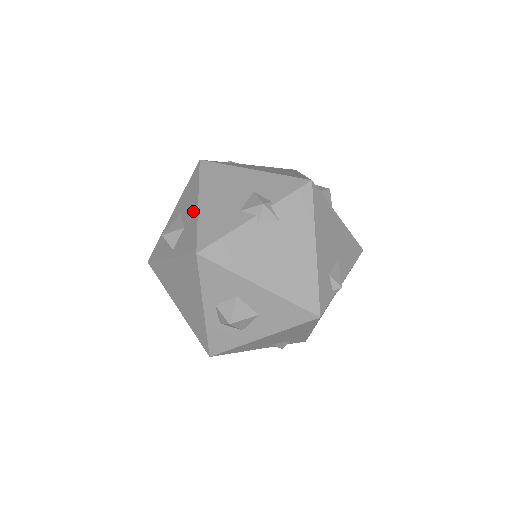
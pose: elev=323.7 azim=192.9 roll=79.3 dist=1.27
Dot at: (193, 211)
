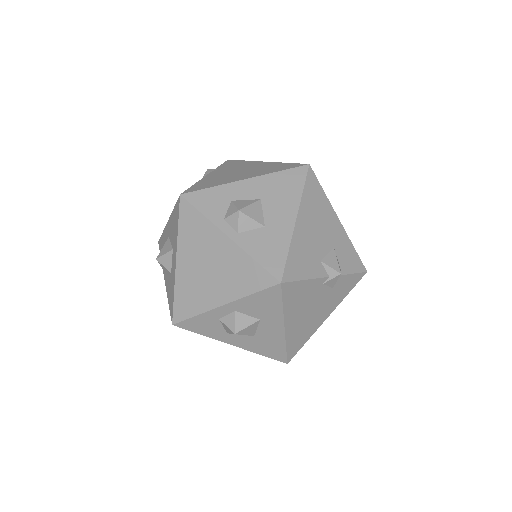
Dot at: (286, 222)
